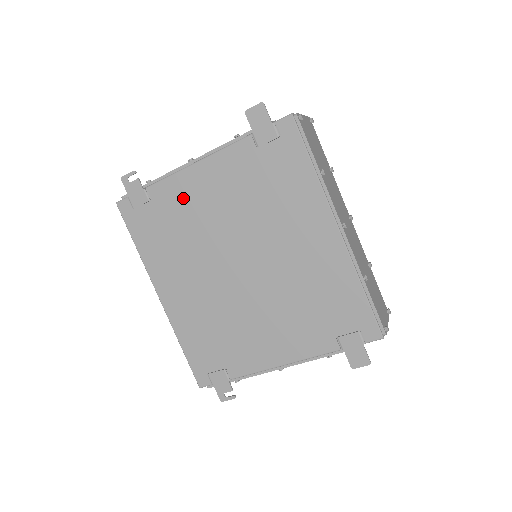
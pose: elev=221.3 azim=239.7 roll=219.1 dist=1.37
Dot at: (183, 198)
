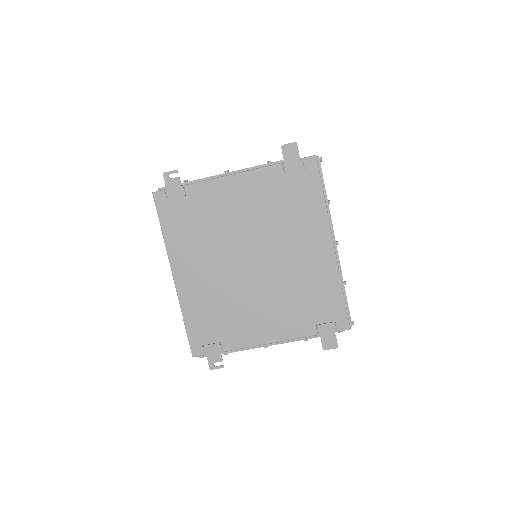
Dot at: (215, 200)
